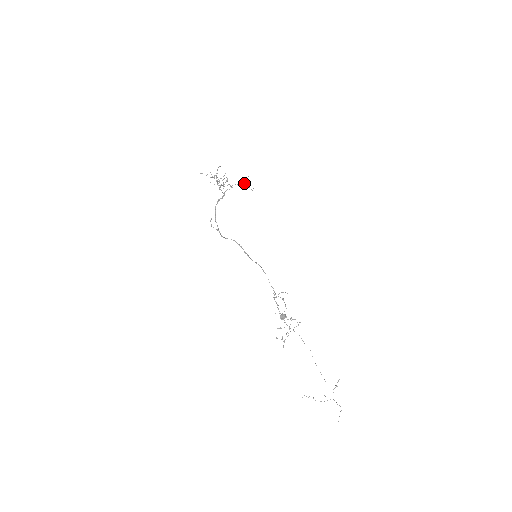
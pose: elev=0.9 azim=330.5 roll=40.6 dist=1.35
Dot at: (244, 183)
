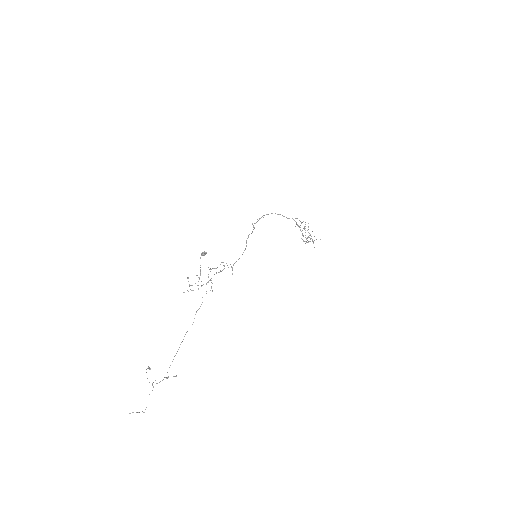
Dot at: occluded
